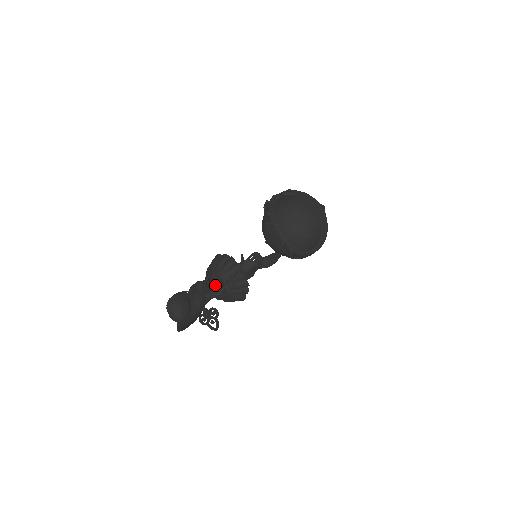
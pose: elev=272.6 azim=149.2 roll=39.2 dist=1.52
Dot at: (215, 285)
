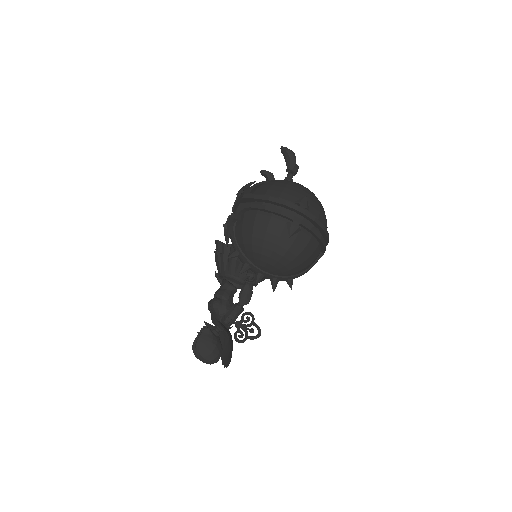
Dot at: (232, 290)
